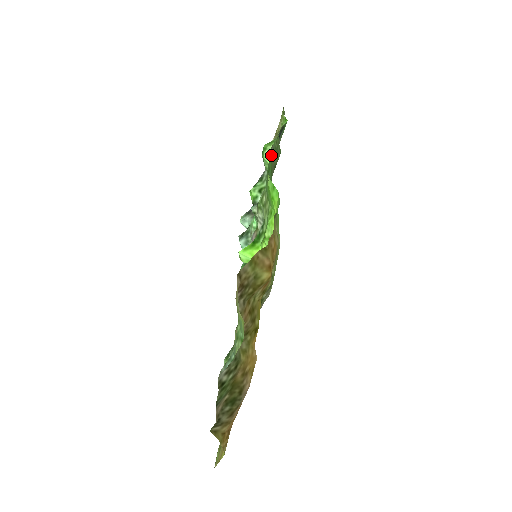
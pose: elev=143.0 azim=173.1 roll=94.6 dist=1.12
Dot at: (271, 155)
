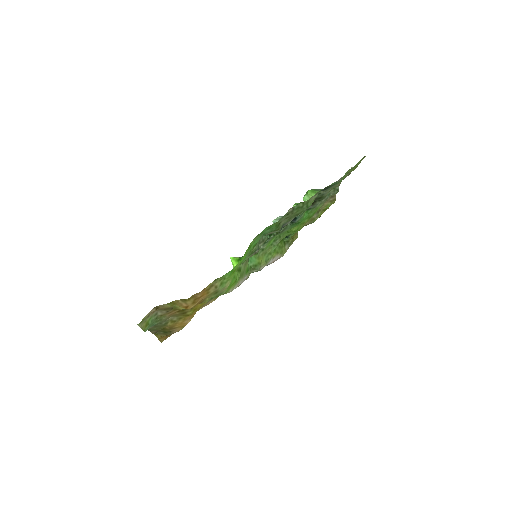
Dot at: occluded
